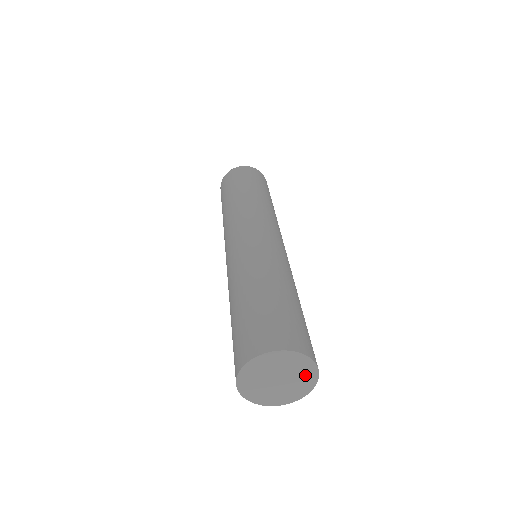
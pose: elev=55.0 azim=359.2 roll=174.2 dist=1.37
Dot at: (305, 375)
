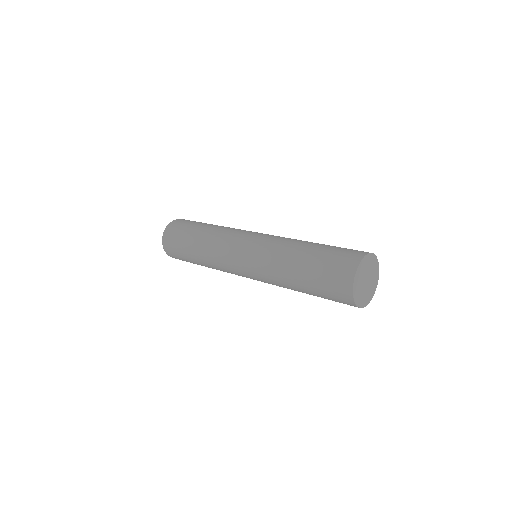
Dot at: (374, 268)
